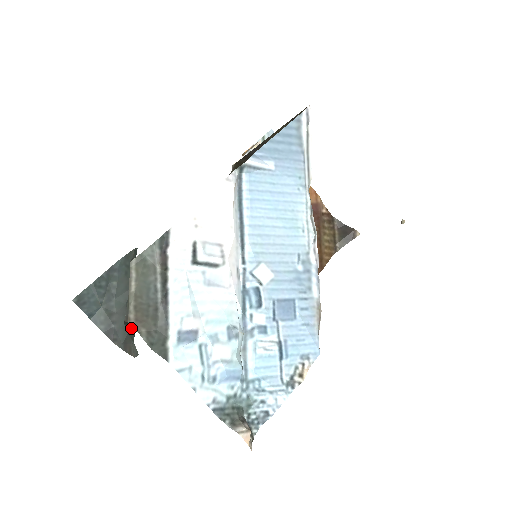
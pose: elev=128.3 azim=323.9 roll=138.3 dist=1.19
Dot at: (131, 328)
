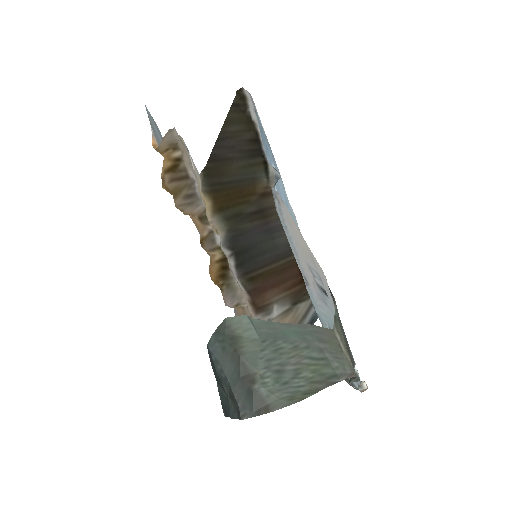
Dot at: (300, 386)
